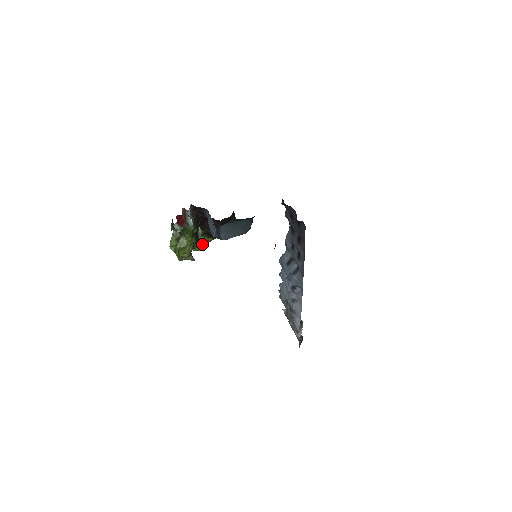
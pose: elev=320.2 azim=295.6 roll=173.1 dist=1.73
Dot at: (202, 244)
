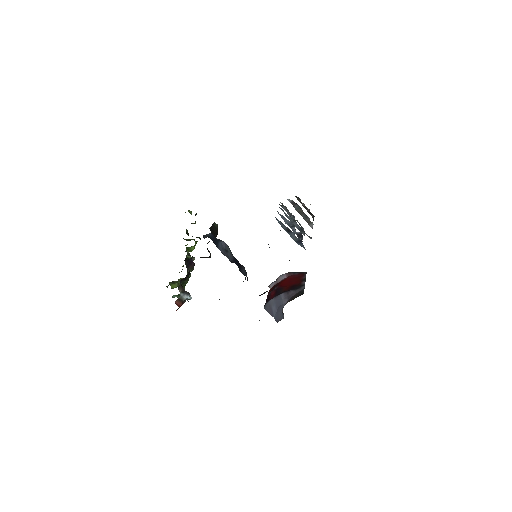
Dot at: (194, 248)
